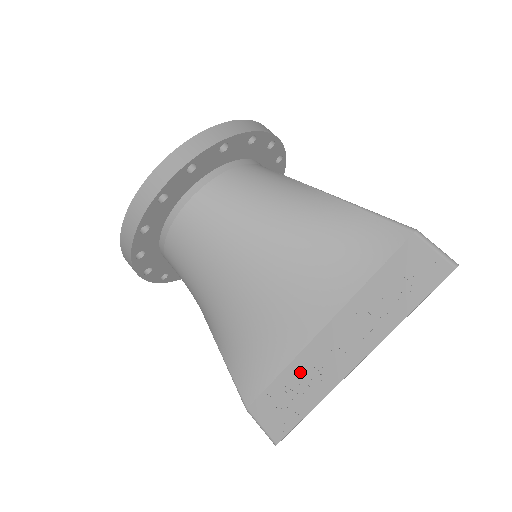
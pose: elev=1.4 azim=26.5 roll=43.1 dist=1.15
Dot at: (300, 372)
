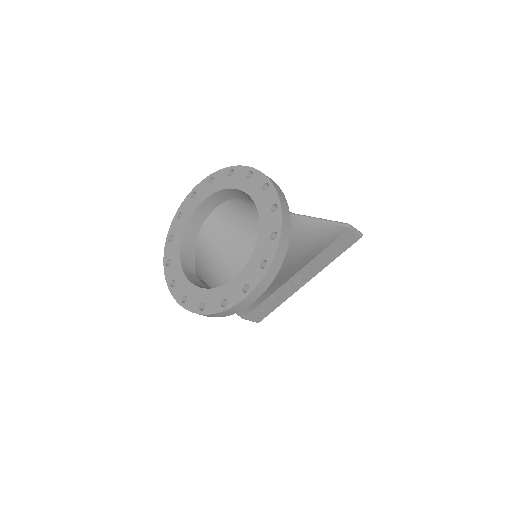
Dot at: (277, 295)
